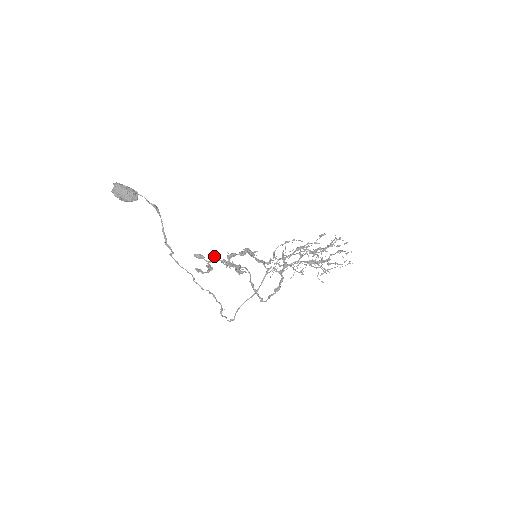
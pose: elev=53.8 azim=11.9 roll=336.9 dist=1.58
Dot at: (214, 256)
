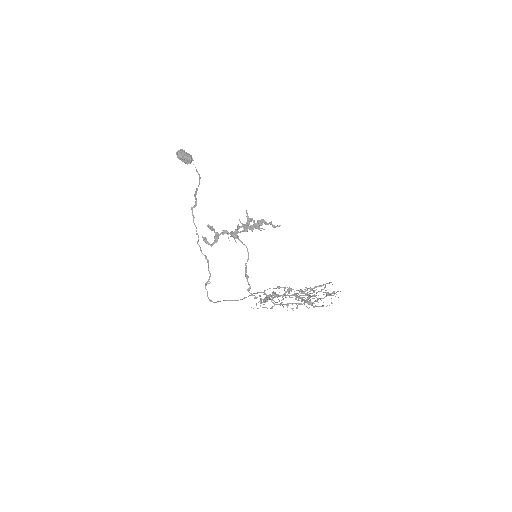
Dot at: (224, 230)
